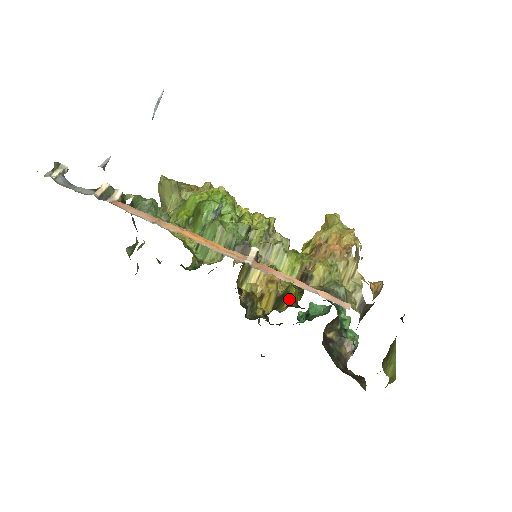
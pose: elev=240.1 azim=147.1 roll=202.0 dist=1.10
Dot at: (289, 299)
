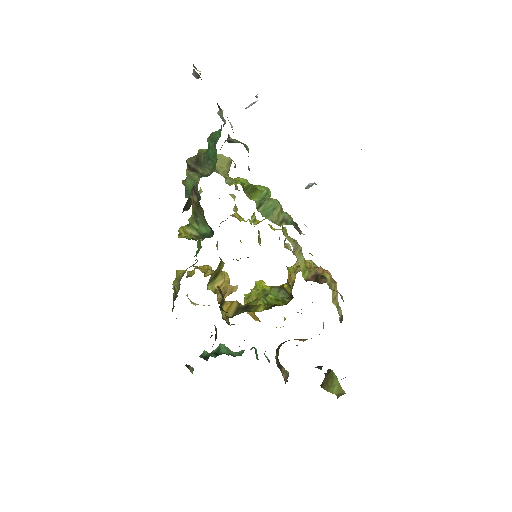
Dot at: (262, 307)
